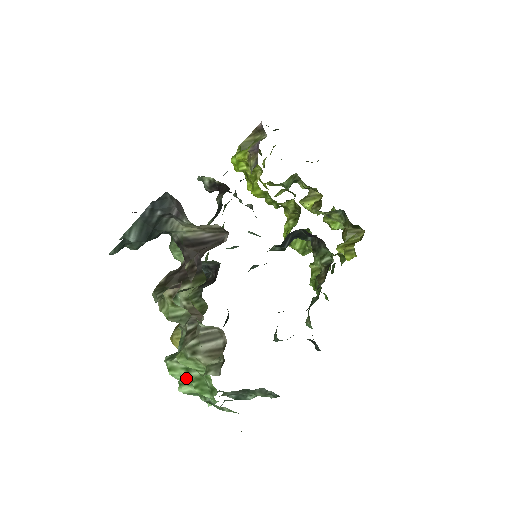
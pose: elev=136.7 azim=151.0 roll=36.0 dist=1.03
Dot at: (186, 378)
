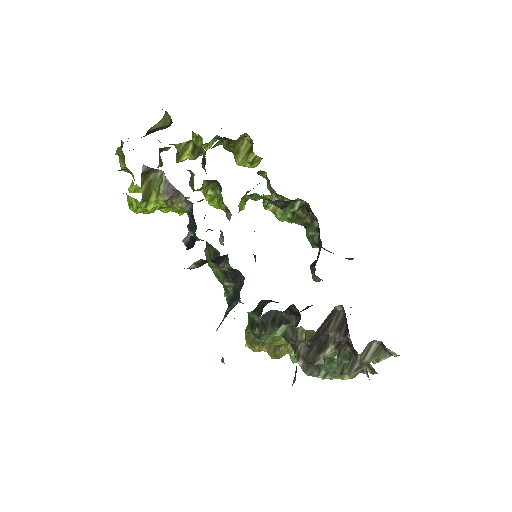
Dot at: occluded
